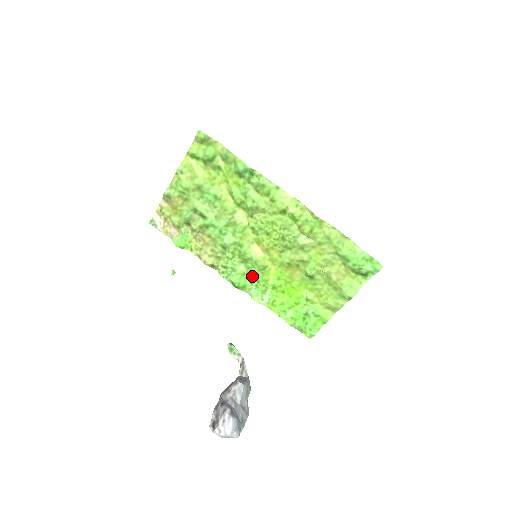
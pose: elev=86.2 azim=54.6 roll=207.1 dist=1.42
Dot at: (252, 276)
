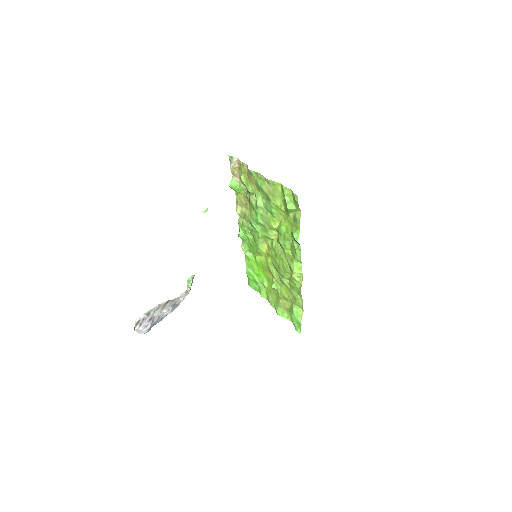
Dot at: (251, 244)
